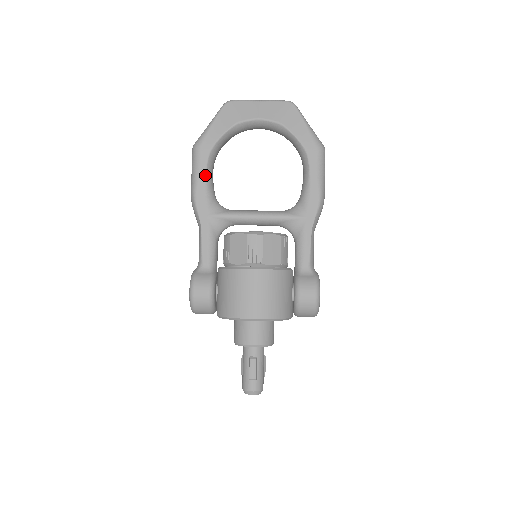
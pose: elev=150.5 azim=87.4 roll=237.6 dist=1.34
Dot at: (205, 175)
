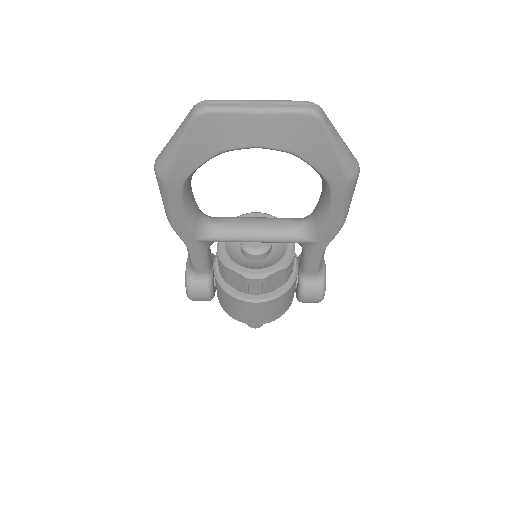
Dot at: (182, 207)
